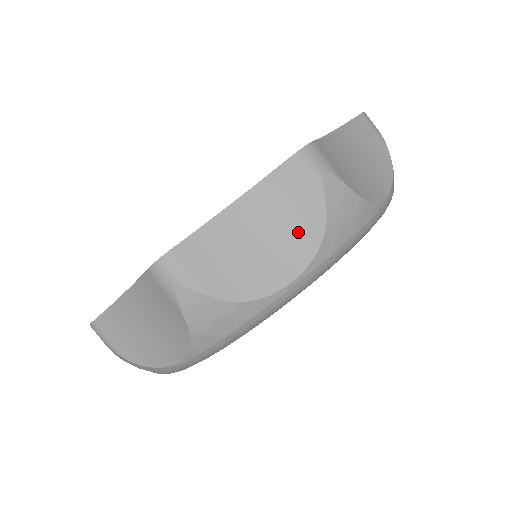
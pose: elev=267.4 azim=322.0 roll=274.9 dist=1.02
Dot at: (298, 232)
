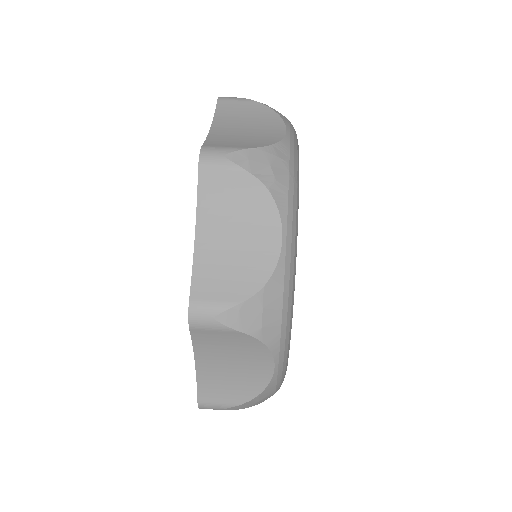
Dot at: (260, 117)
